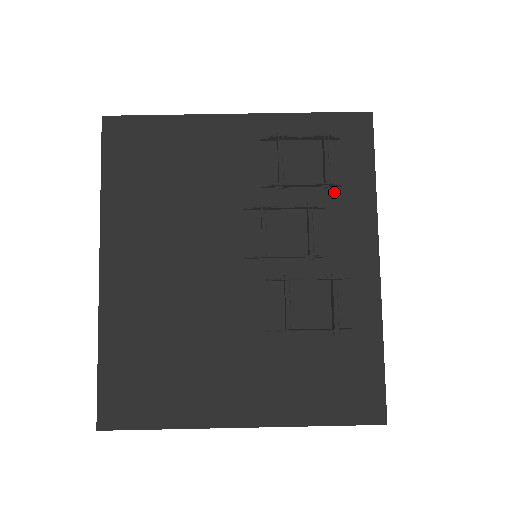
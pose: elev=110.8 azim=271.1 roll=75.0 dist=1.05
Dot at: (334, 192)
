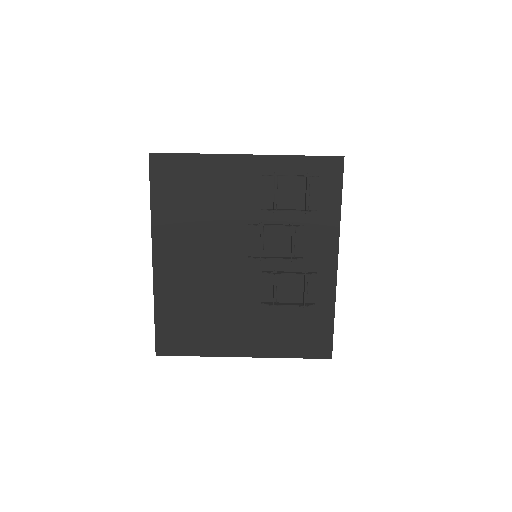
Dot at: (311, 214)
